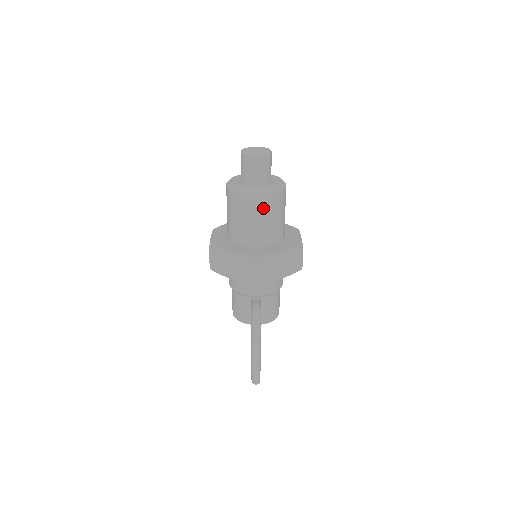
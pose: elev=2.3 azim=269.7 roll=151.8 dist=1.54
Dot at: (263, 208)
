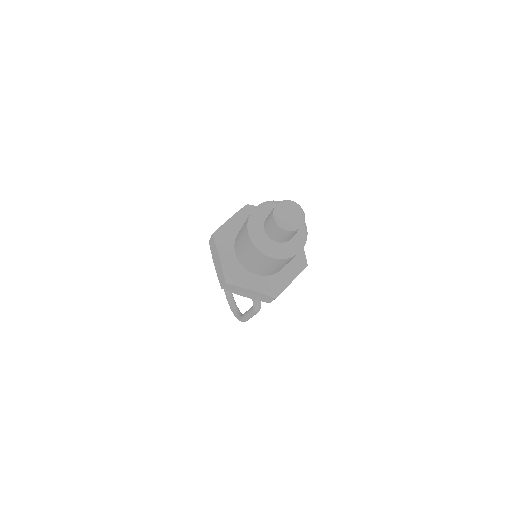
Dot at: (288, 261)
